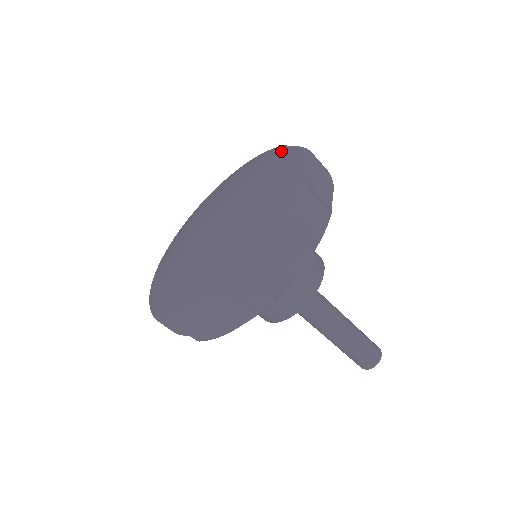
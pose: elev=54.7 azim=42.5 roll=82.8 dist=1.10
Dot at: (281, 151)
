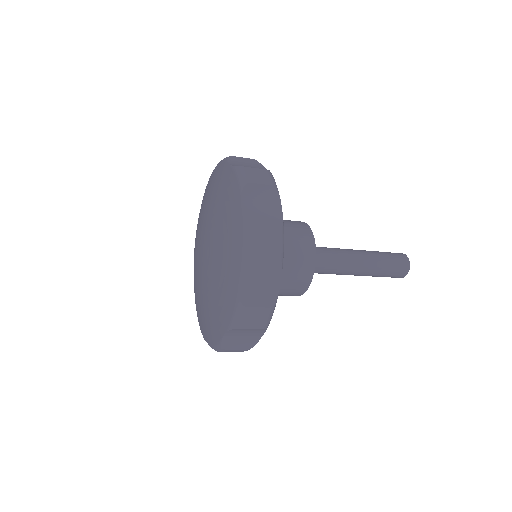
Dot at: (225, 173)
